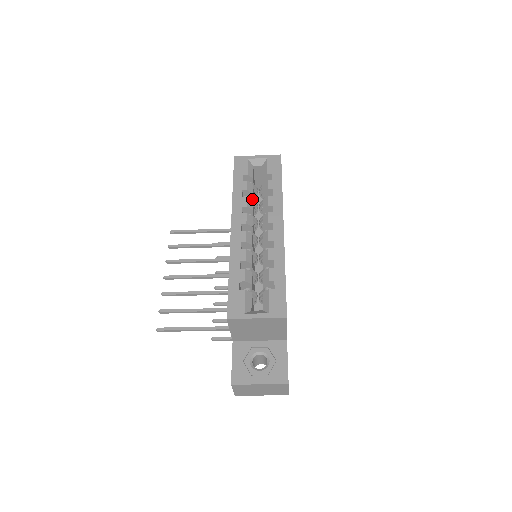
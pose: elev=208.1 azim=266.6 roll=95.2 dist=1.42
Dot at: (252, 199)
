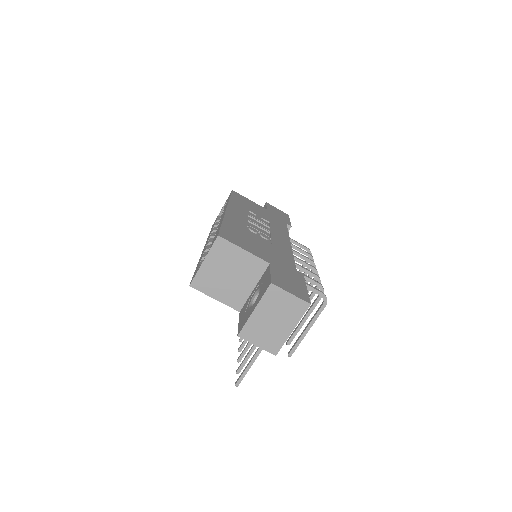
Dot at: occluded
